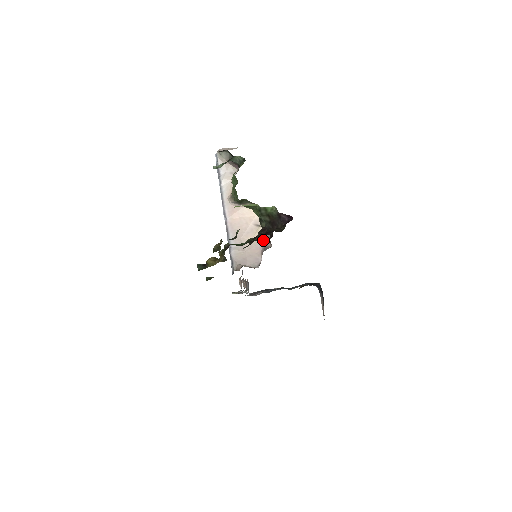
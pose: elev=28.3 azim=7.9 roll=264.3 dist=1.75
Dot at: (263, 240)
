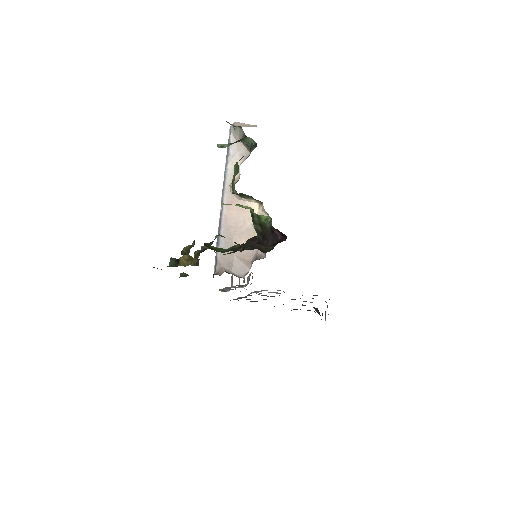
Dot at: occluded
